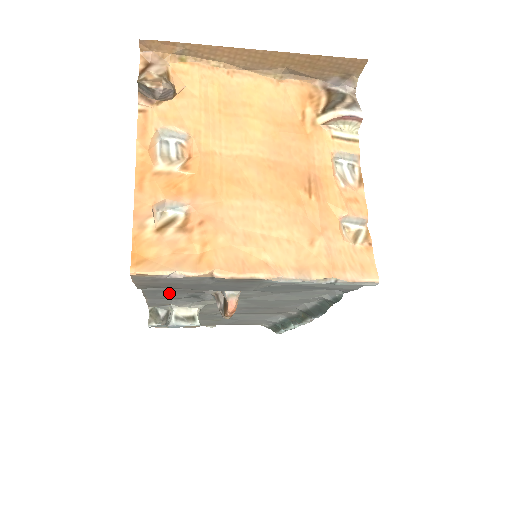
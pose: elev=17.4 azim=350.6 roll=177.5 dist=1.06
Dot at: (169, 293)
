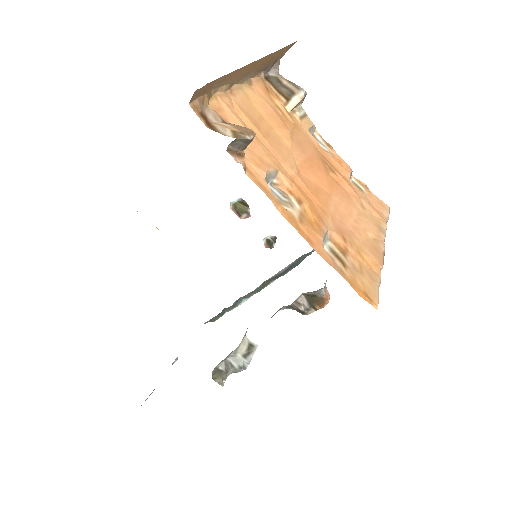
Dot at: occluded
